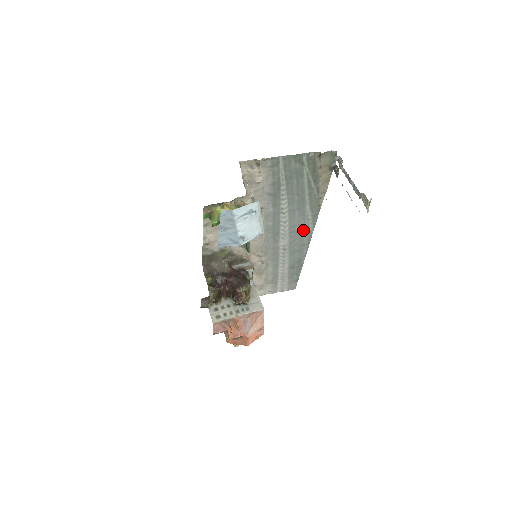
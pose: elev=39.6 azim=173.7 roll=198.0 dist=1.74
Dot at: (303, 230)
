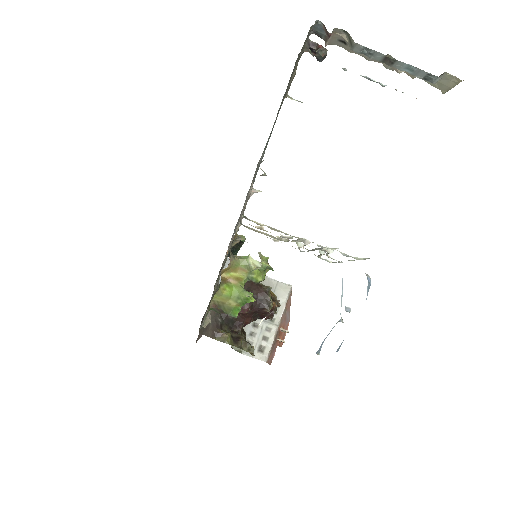
Dot at: occluded
